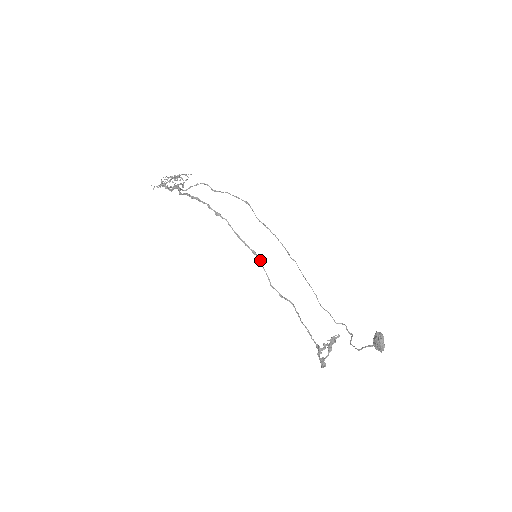
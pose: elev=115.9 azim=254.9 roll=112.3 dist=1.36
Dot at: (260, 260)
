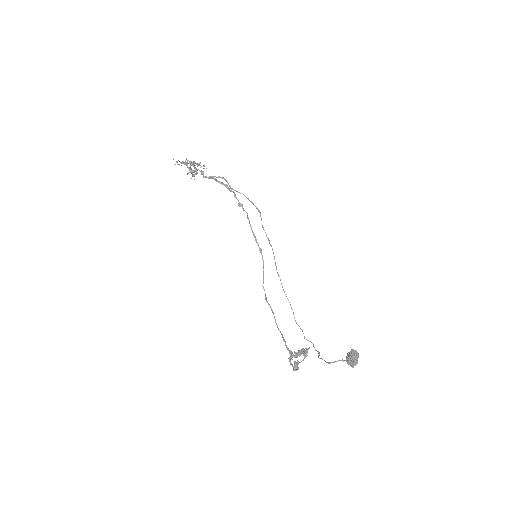
Dot at: occluded
